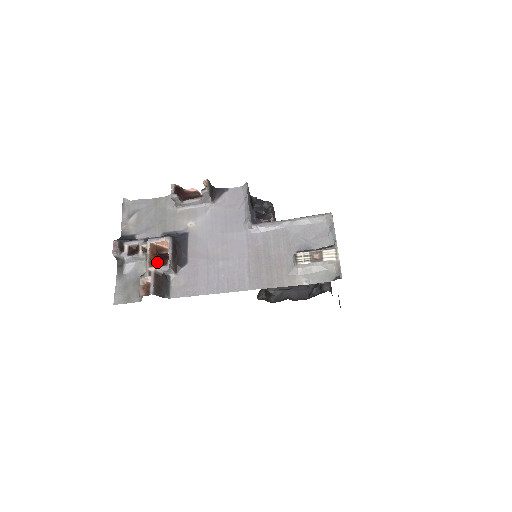
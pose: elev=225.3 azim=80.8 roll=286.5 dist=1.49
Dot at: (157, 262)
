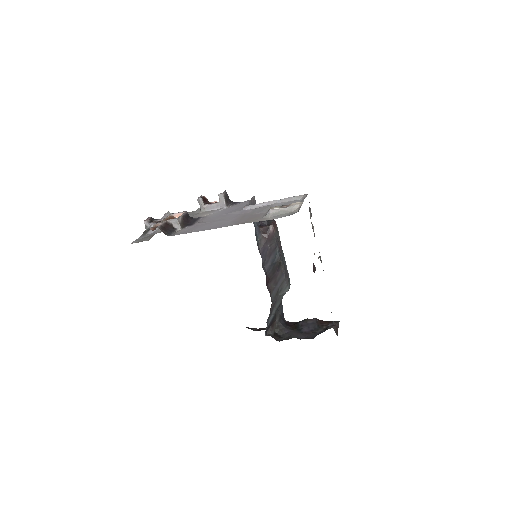
Dot at: occluded
